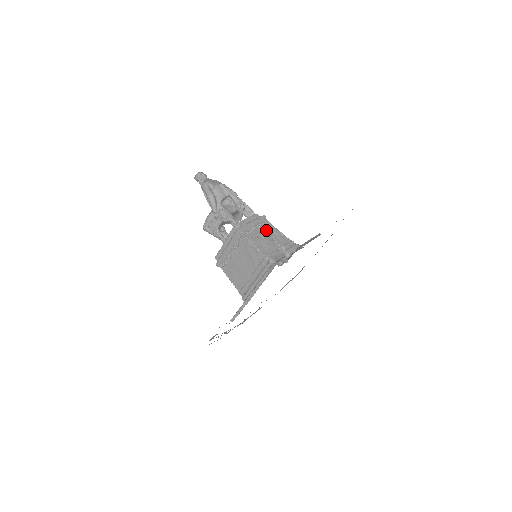
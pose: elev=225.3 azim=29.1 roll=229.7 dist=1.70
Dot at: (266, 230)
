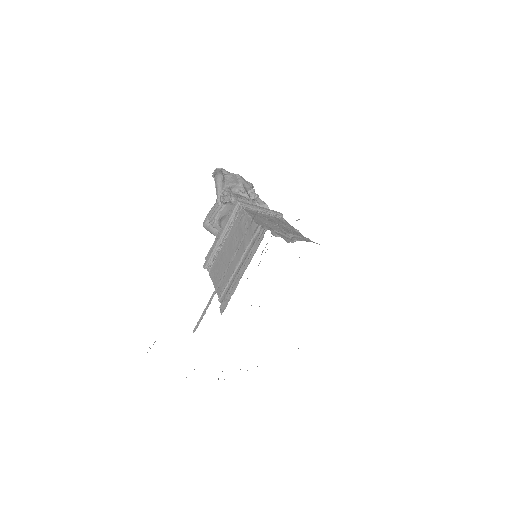
Dot at: (276, 219)
